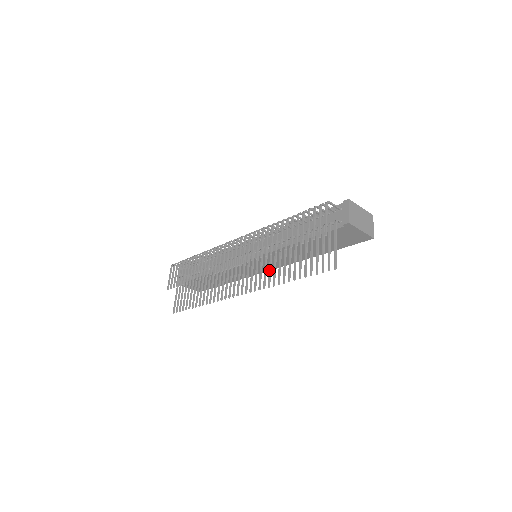
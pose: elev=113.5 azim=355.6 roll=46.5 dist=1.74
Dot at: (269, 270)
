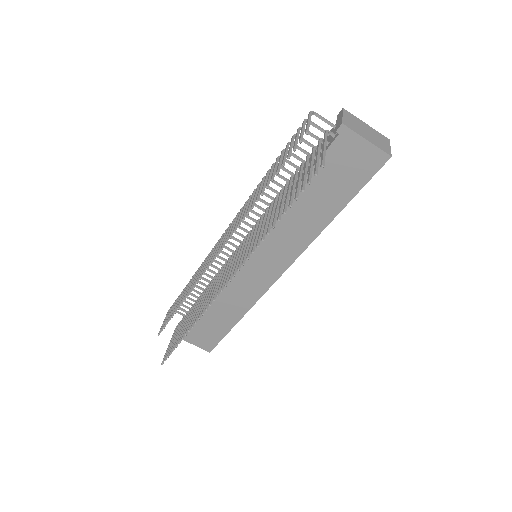
Dot at: (255, 236)
